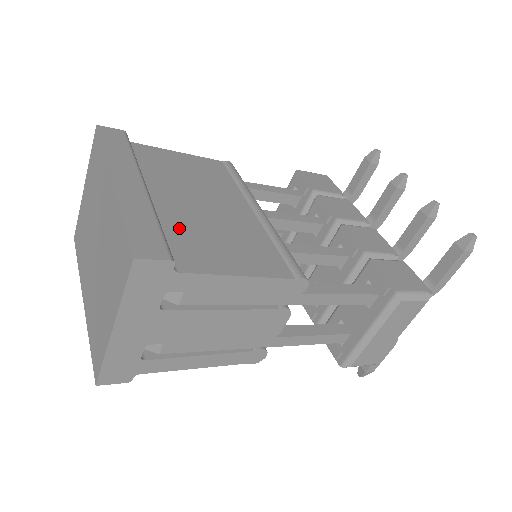
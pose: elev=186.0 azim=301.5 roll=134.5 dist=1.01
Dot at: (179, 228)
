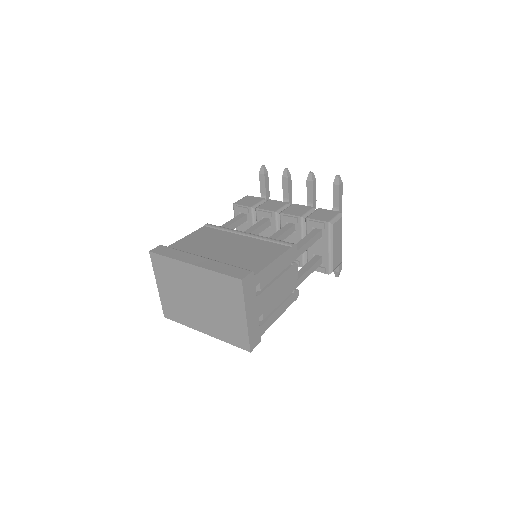
Dot at: (233, 262)
